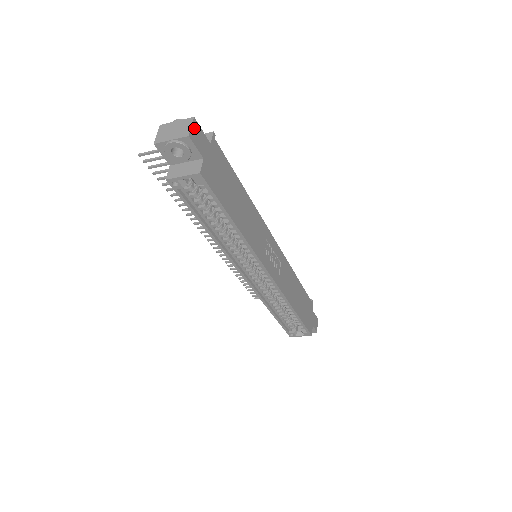
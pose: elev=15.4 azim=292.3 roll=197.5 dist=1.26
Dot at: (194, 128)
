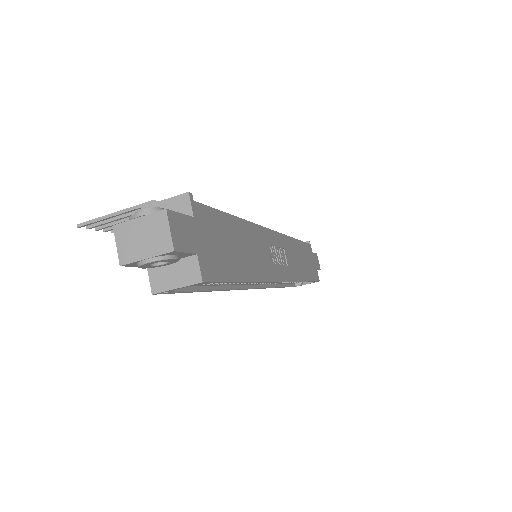
Dot at: (173, 227)
